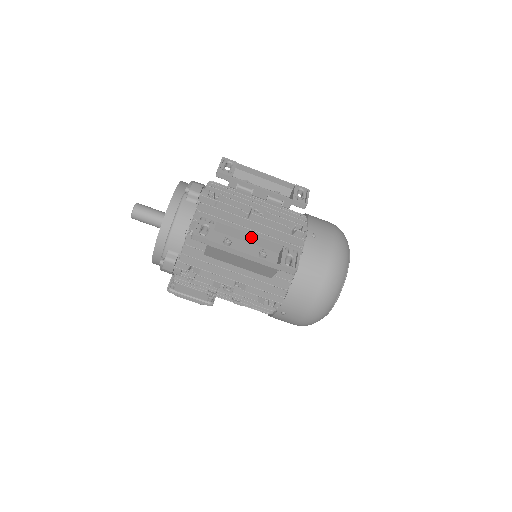
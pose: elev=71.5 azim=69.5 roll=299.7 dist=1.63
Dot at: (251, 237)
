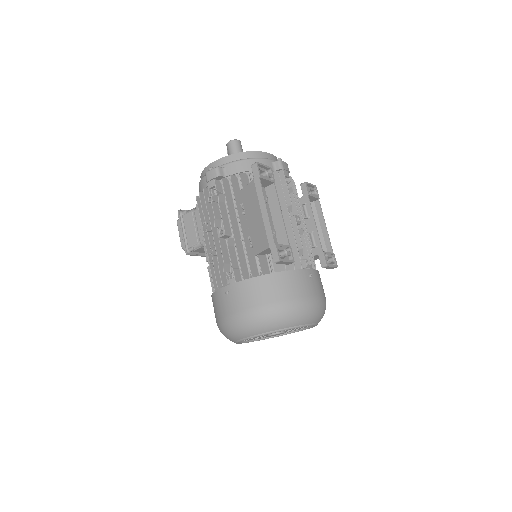
Dot at: (279, 217)
